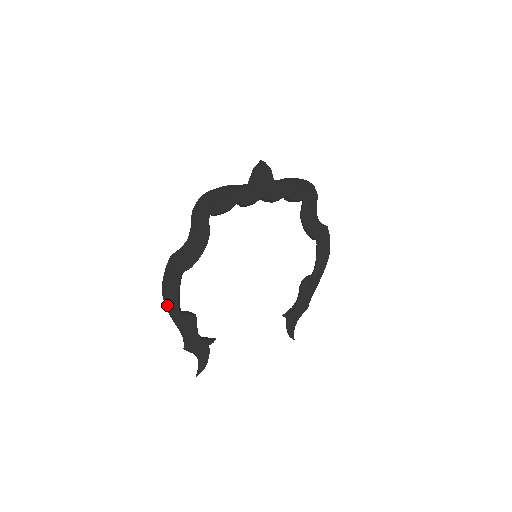
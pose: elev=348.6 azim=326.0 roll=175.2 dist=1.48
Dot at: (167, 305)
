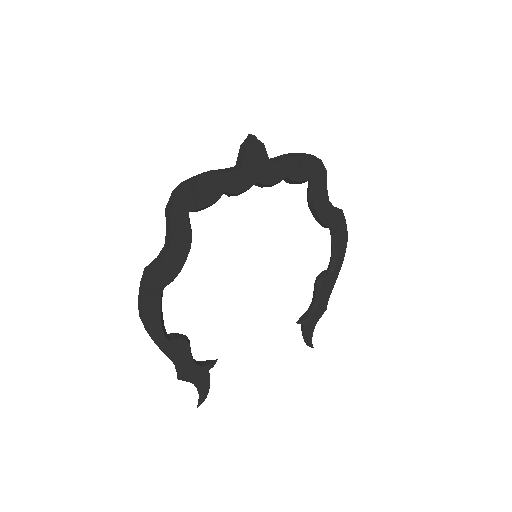
Dot at: (147, 331)
